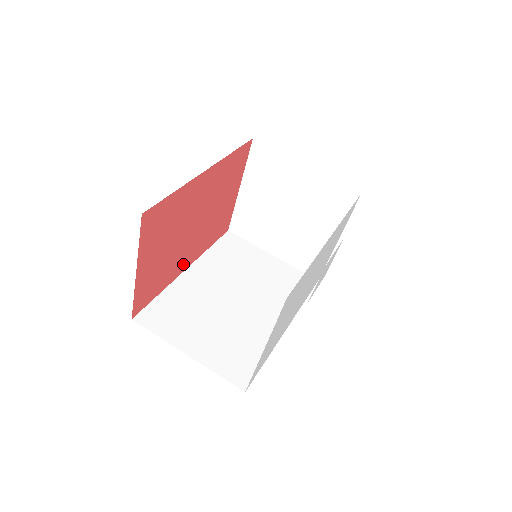
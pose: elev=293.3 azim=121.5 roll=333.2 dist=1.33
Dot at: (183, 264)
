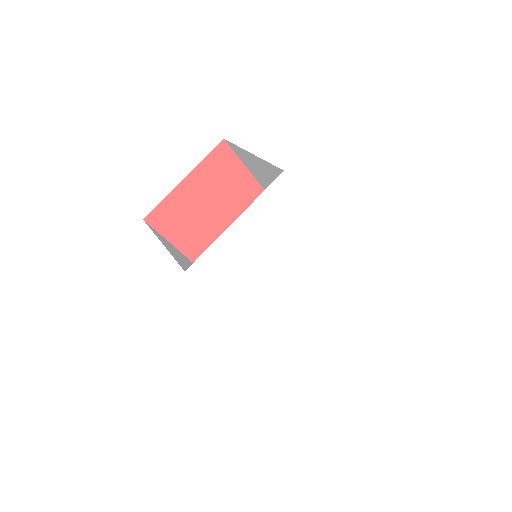
Dot at: (196, 251)
